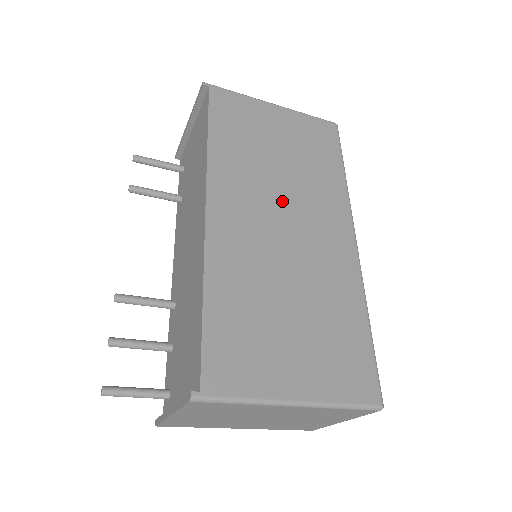
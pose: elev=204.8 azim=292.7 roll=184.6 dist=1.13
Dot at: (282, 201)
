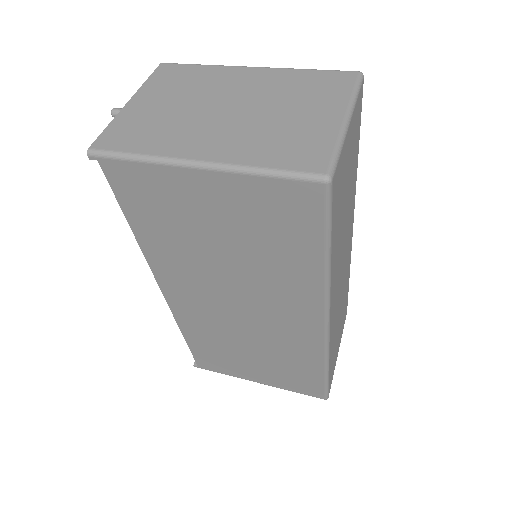
Dot at: (232, 291)
